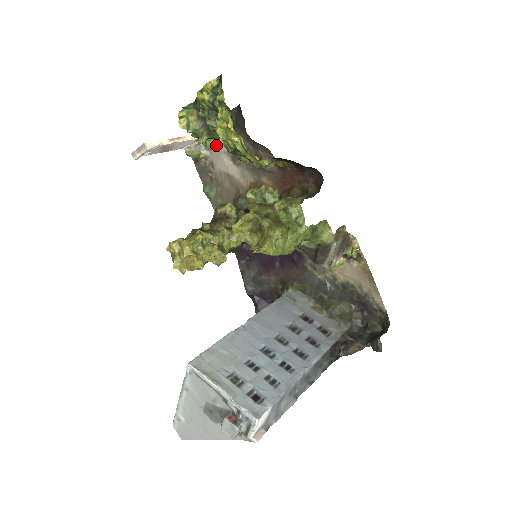
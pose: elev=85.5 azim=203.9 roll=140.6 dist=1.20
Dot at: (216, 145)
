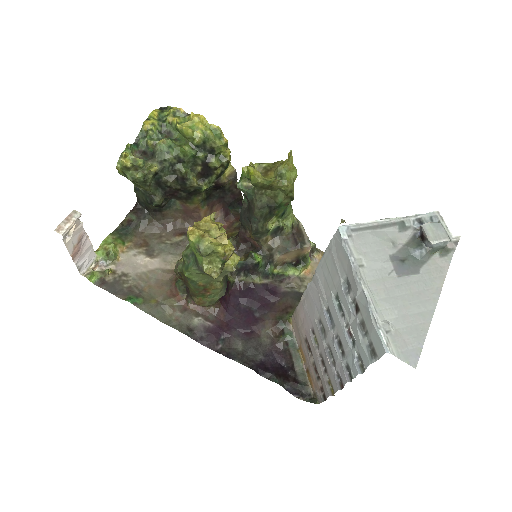
Dot at: (121, 254)
